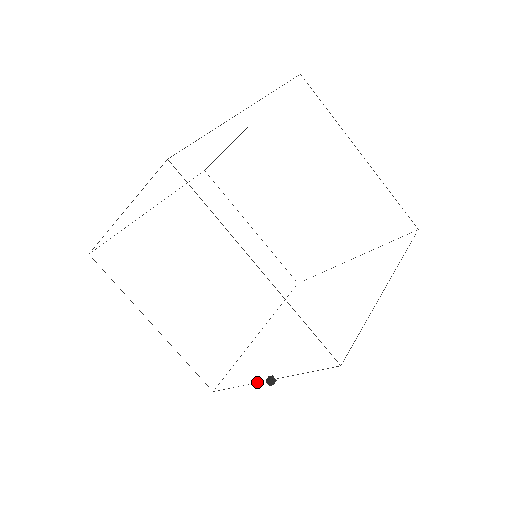
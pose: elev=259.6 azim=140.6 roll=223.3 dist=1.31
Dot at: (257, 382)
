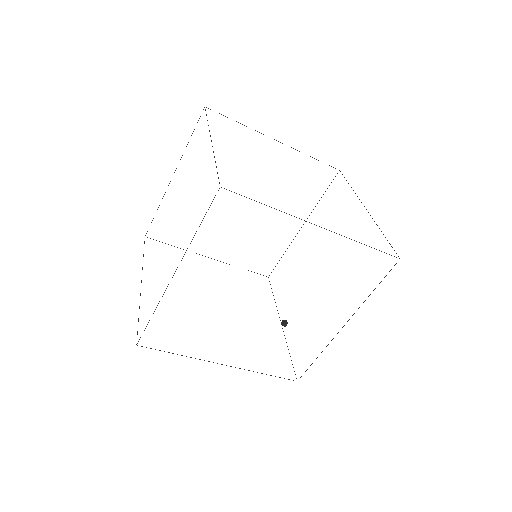
Dot at: occluded
